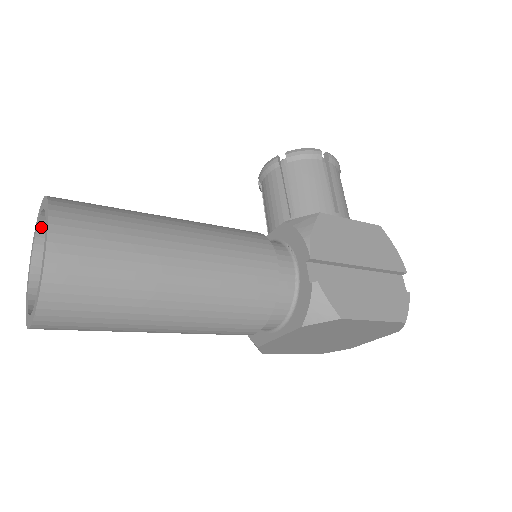
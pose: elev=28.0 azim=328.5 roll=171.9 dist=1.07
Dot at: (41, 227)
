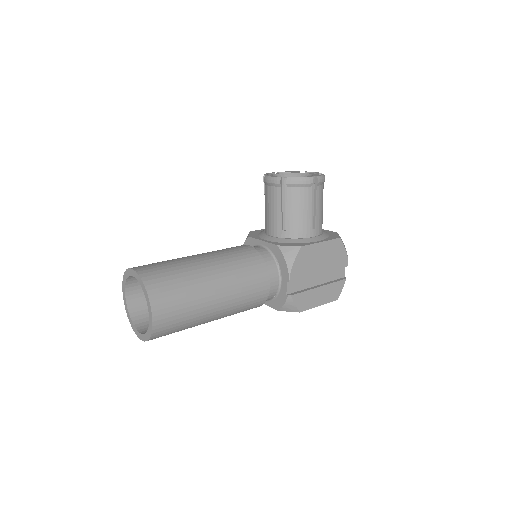
Dot at: occluded
